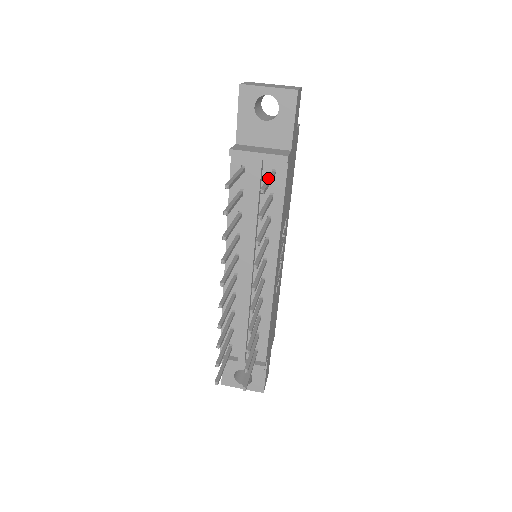
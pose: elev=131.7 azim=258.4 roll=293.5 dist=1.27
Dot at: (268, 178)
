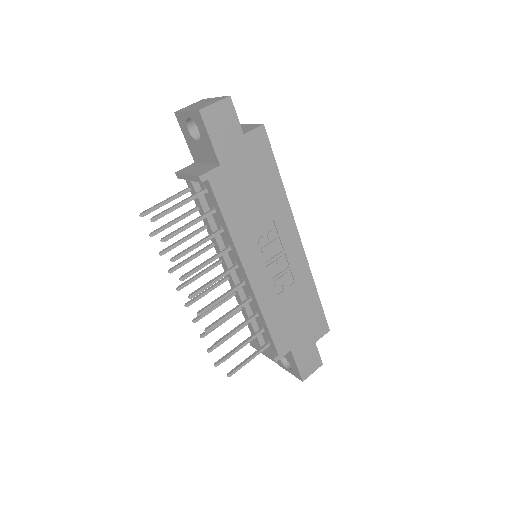
Dot at: (183, 200)
